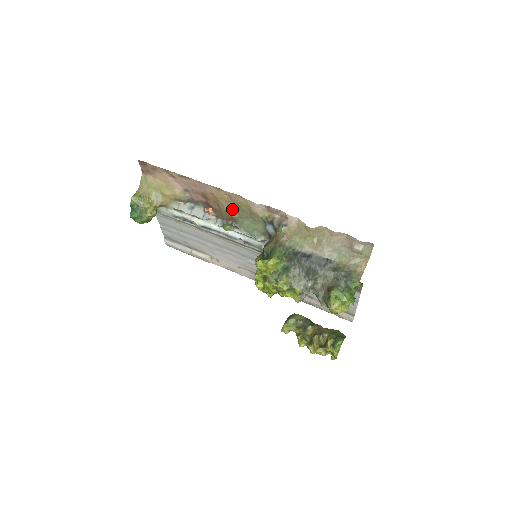
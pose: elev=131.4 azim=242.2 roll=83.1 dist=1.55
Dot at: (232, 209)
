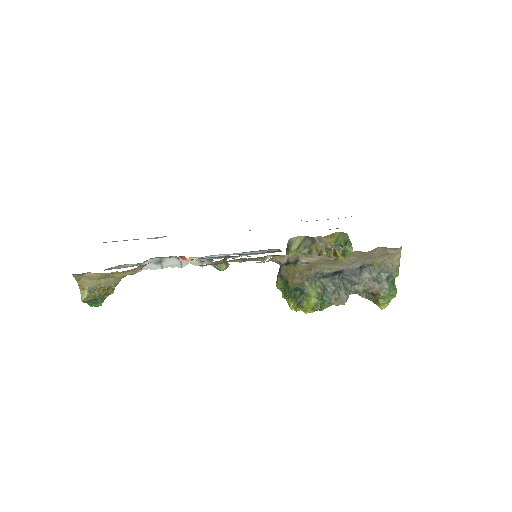
Dot at: occluded
